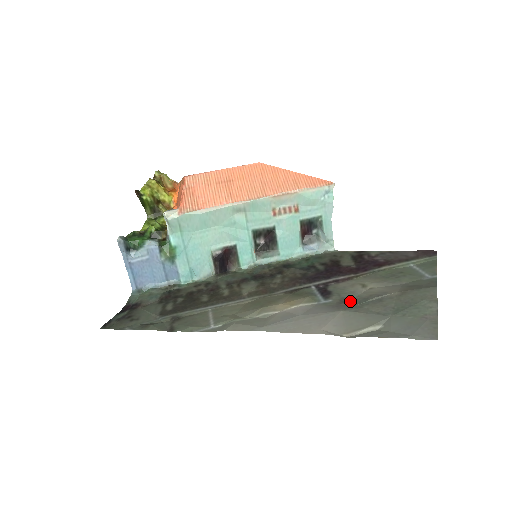
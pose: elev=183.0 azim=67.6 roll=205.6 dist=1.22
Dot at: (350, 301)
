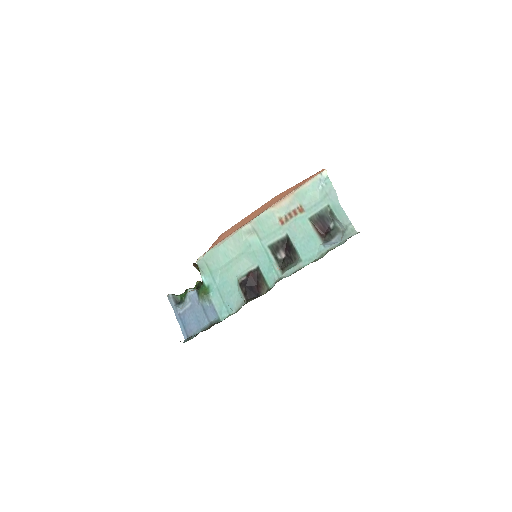
Dot at: occluded
